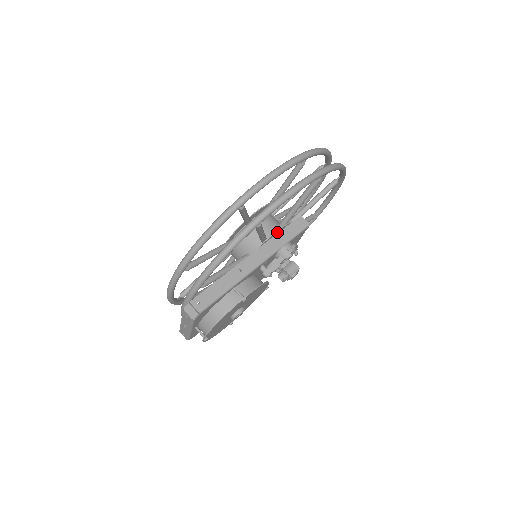
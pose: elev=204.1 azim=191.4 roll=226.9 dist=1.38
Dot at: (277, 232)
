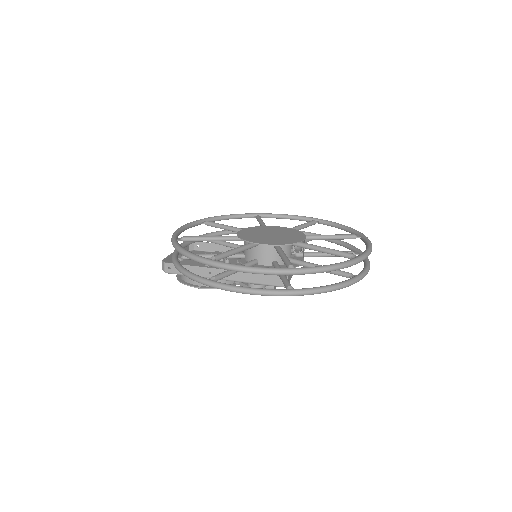
Dot at: occluded
